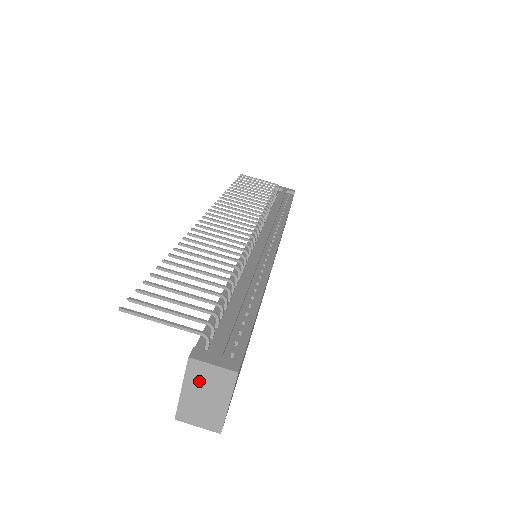
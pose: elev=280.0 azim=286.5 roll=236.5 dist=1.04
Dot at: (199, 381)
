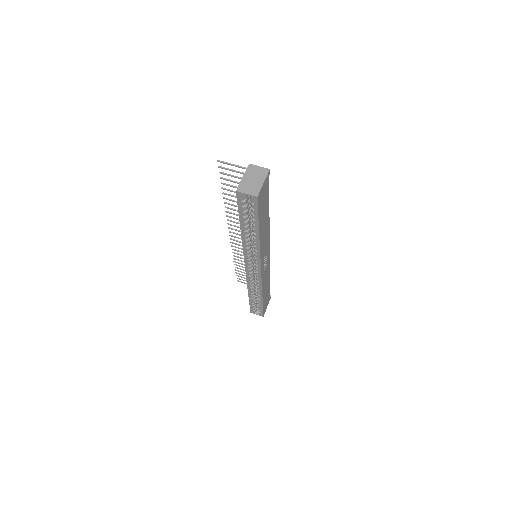
Dot at: (252, 173)
